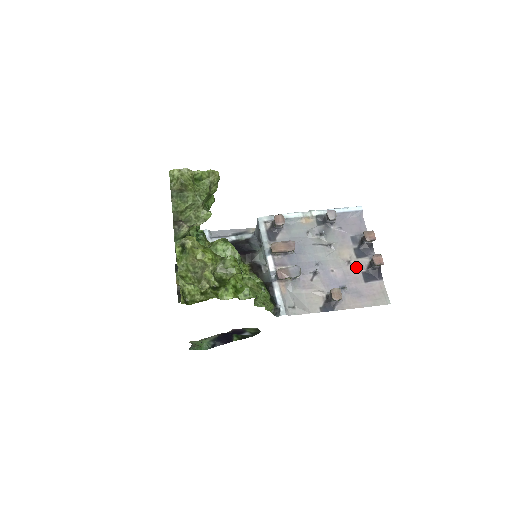
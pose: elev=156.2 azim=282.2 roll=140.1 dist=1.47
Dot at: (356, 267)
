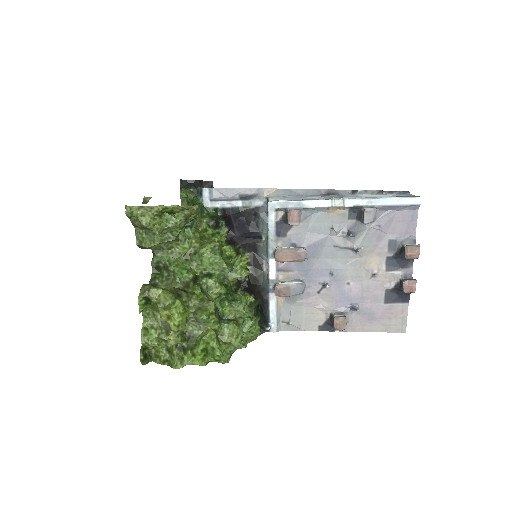
Dot at: (381, 282)
